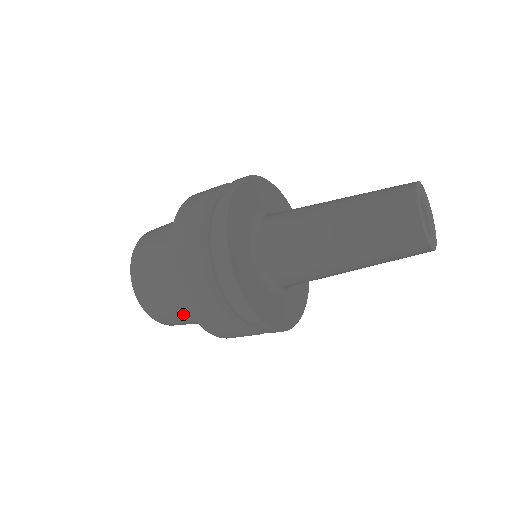
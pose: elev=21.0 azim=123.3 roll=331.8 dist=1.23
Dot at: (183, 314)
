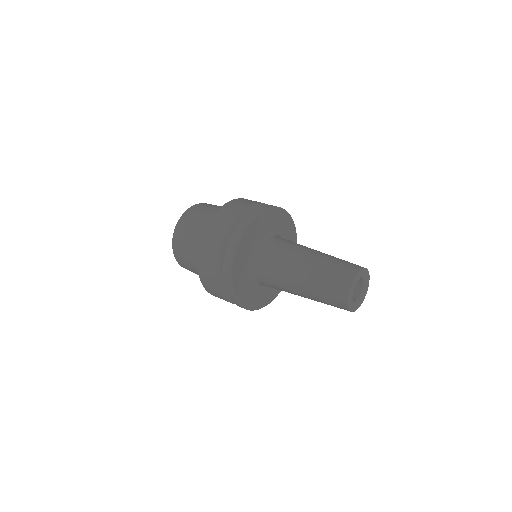
Dot at: occluded
